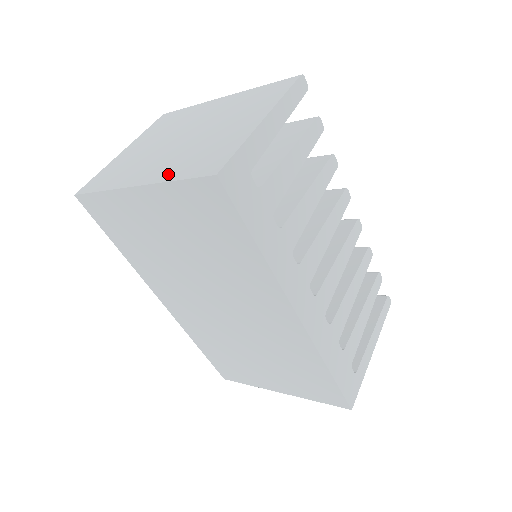
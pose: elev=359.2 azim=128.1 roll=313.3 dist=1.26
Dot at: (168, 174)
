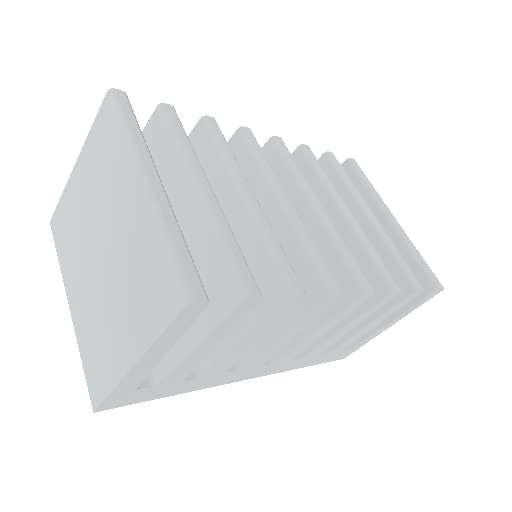
Dot at: (81, 335)
